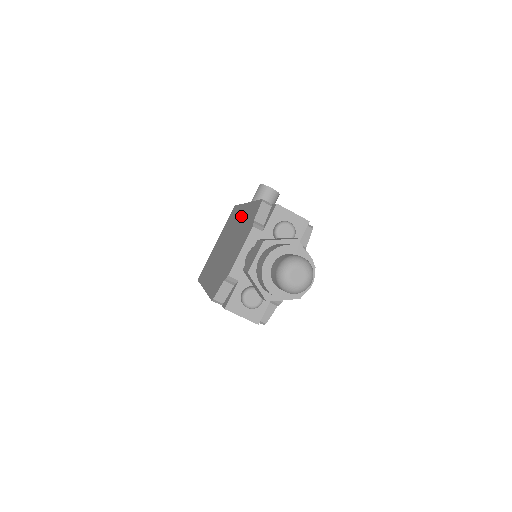
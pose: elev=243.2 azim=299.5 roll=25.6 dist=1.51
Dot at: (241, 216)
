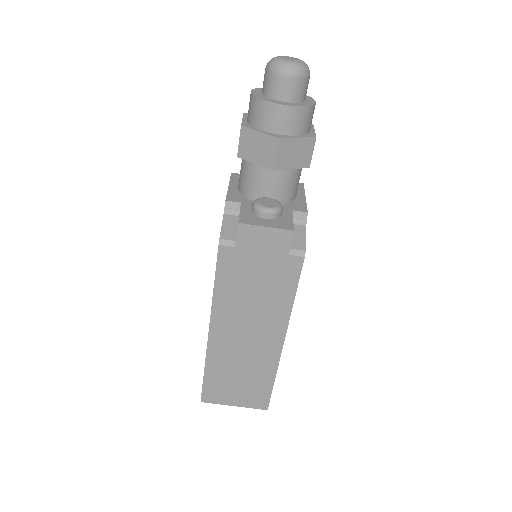
Dot at: occluded
